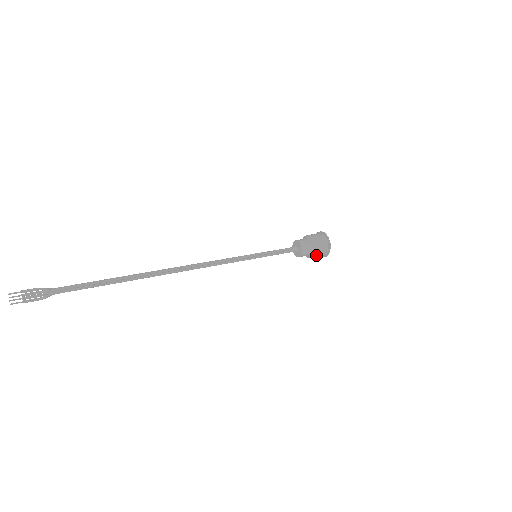
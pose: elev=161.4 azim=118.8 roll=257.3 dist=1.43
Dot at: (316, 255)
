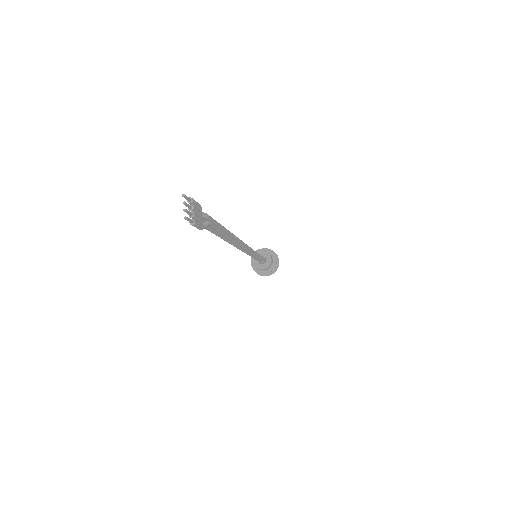
Dot at: (272, 269)
